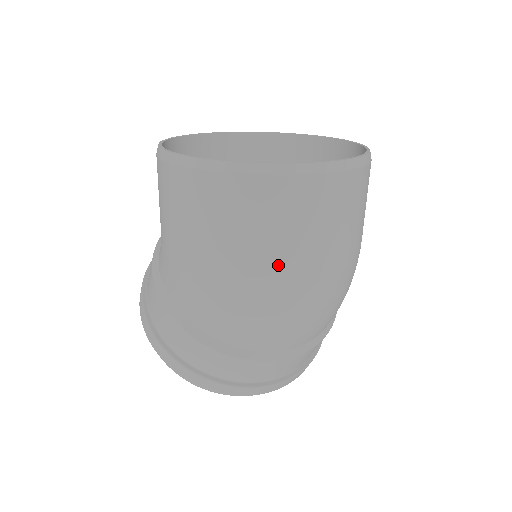
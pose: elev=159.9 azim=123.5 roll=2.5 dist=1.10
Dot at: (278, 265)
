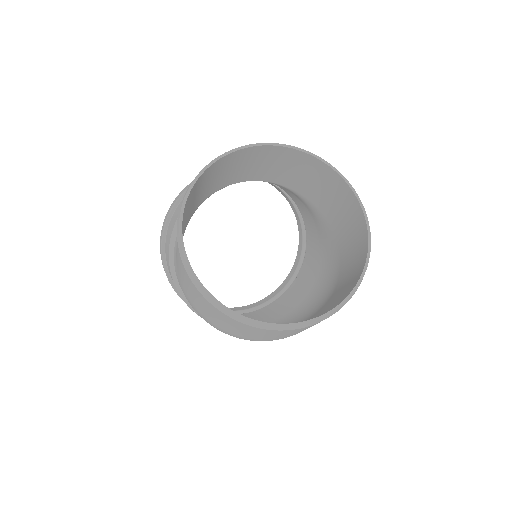
Dot at: (248, 338)
